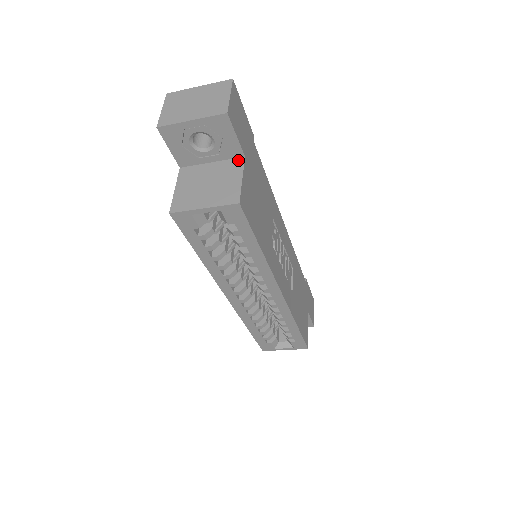
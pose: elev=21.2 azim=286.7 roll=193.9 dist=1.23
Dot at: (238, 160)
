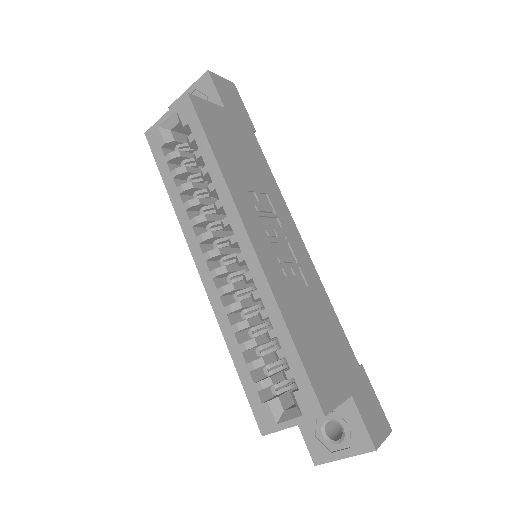
Dot at: occluded
